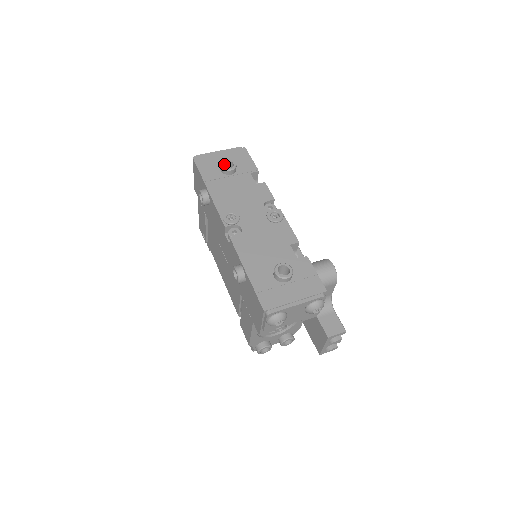
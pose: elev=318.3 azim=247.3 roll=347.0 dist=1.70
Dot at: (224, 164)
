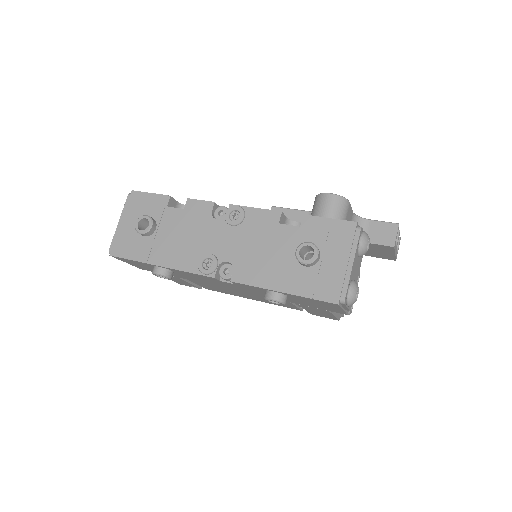
Dot at: (139, 228)
